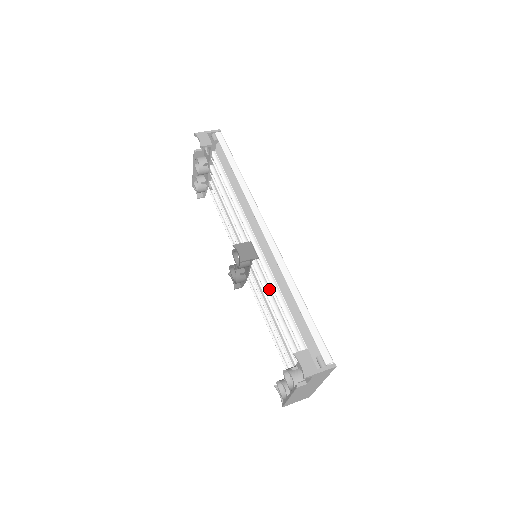
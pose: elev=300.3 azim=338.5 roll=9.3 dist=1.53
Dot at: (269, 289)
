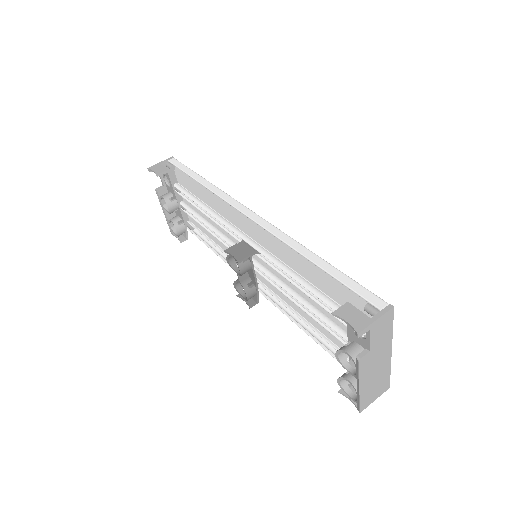
Dot at: (284, 282)
